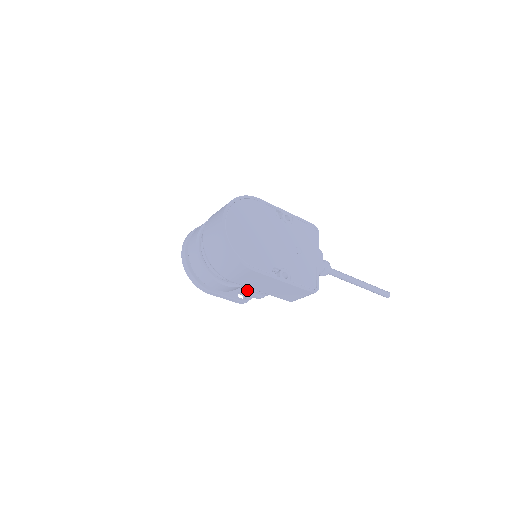
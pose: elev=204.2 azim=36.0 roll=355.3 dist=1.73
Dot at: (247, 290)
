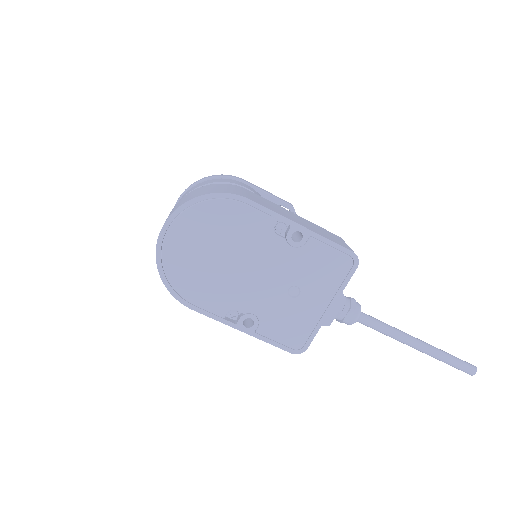
Dot at: occluded
